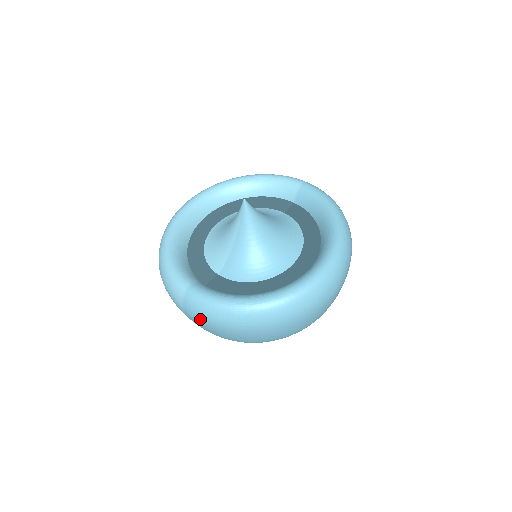
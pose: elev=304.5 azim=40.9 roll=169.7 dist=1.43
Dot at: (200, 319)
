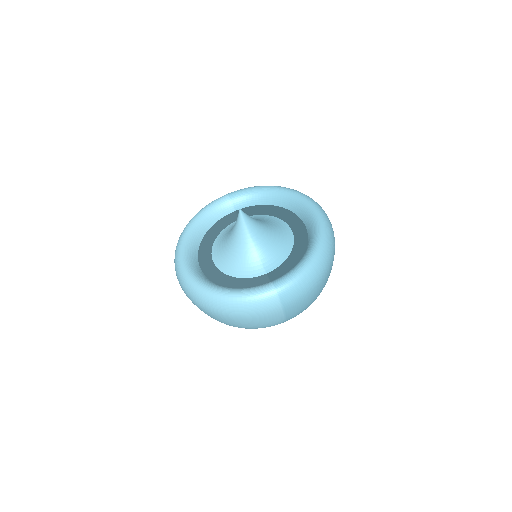
Dot at: (298, 297)
